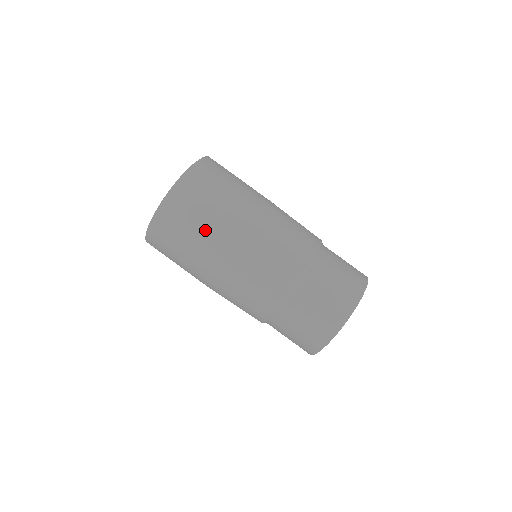
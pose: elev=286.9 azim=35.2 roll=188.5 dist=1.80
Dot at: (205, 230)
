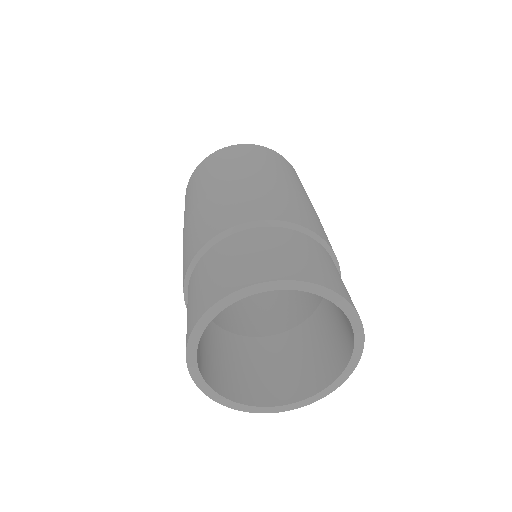
Dot at: (223, 169)
